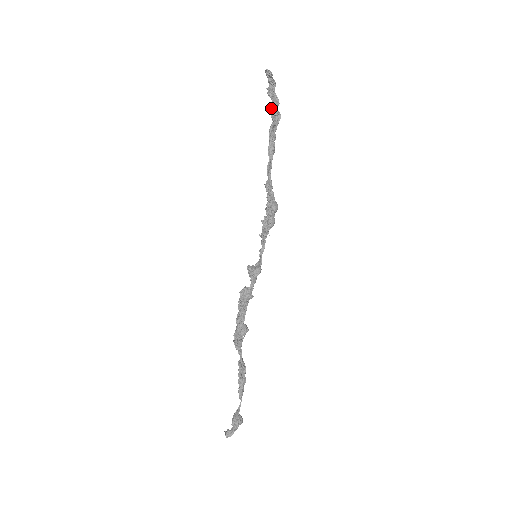
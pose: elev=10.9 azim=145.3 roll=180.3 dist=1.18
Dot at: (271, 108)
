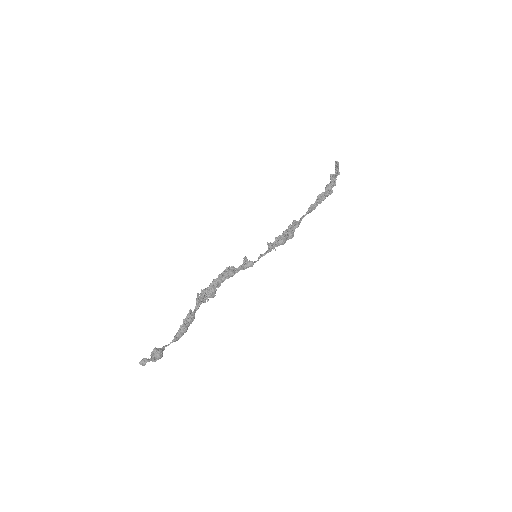
Dot at: (327, 184)
